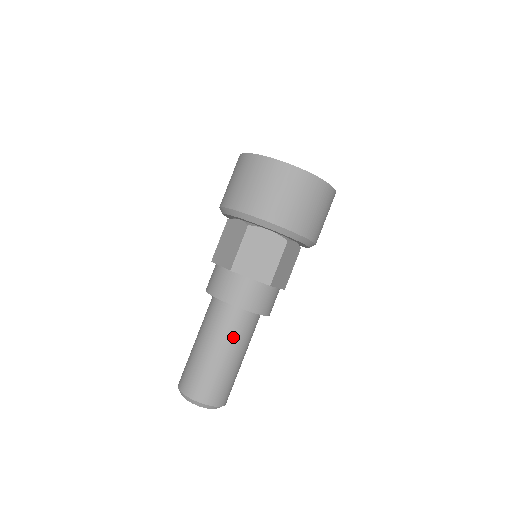
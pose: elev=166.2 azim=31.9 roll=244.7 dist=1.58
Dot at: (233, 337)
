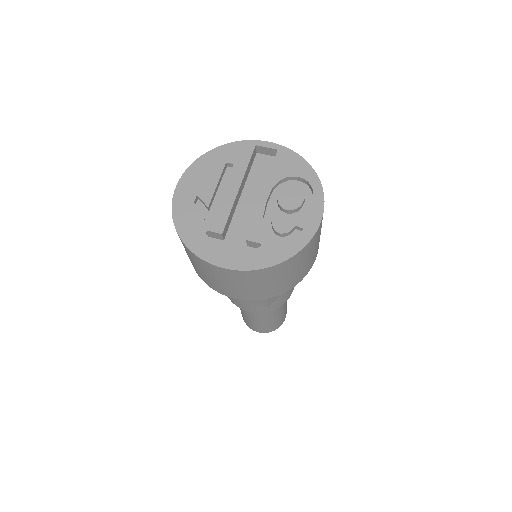
Dot at: occluded
